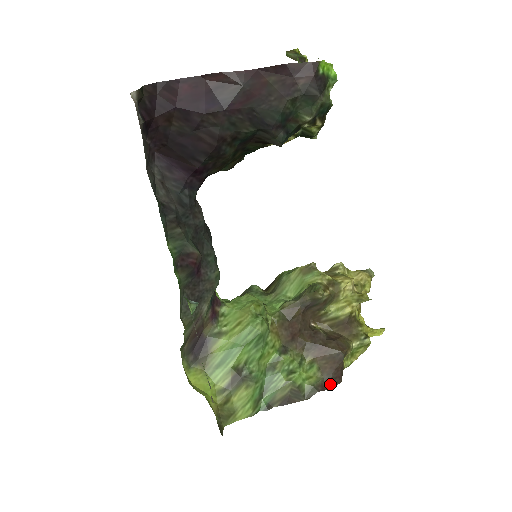
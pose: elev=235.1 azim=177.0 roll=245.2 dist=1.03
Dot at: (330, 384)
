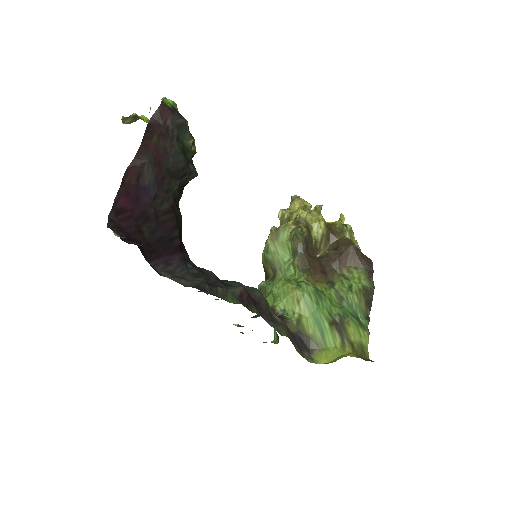
Dot at: (370, 267)
